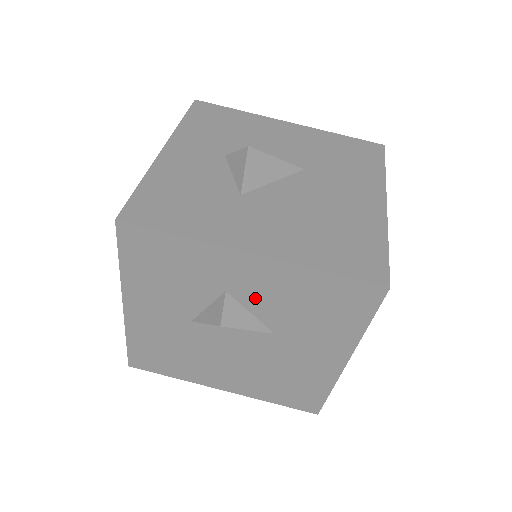
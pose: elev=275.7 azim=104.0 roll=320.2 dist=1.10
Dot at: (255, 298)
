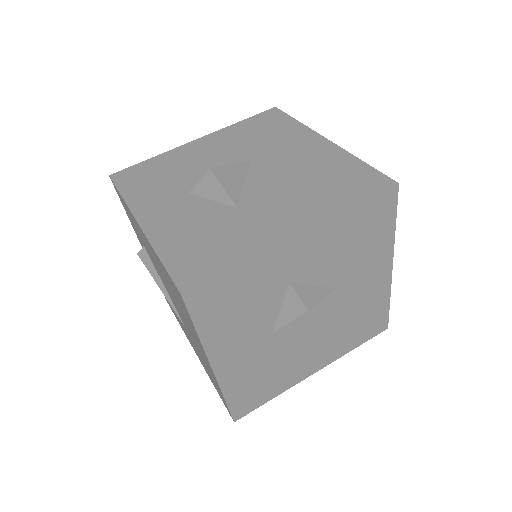
Dot at: (313, 270)
